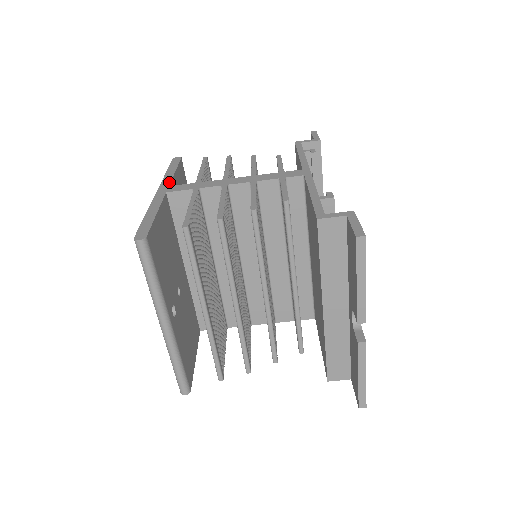
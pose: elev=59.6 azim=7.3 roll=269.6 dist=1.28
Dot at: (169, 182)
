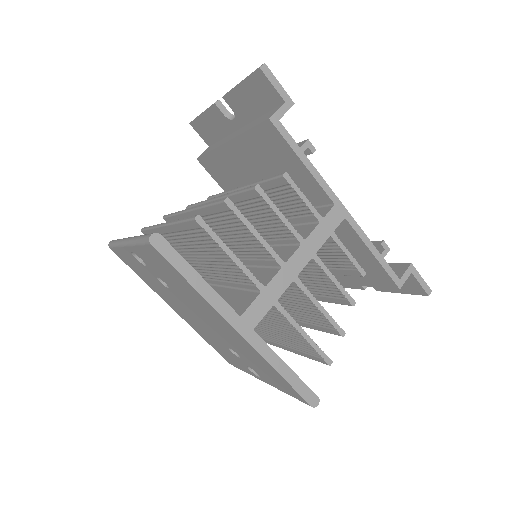
Dot at: (231, 309)
